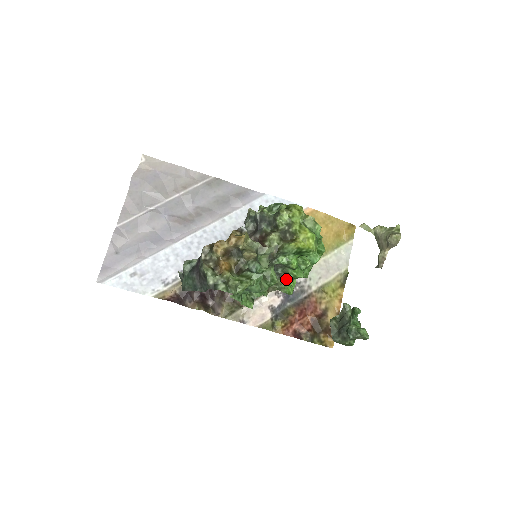
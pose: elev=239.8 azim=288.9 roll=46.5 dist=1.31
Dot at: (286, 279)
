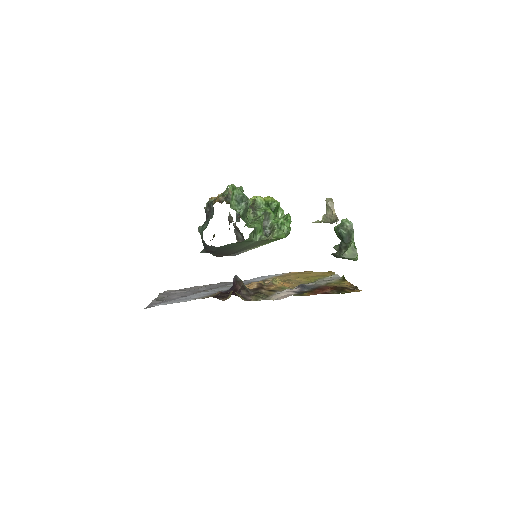
Dot at: (274, 229)
